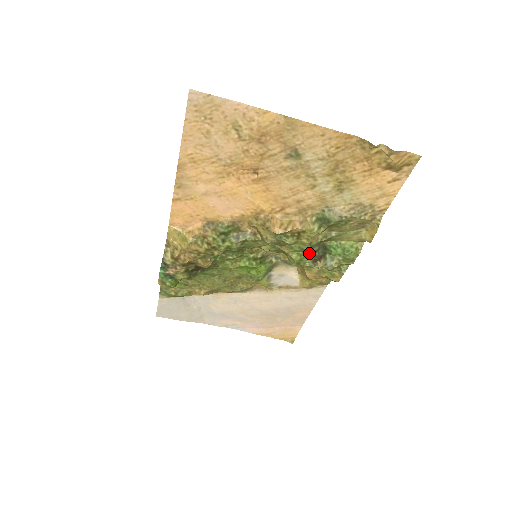
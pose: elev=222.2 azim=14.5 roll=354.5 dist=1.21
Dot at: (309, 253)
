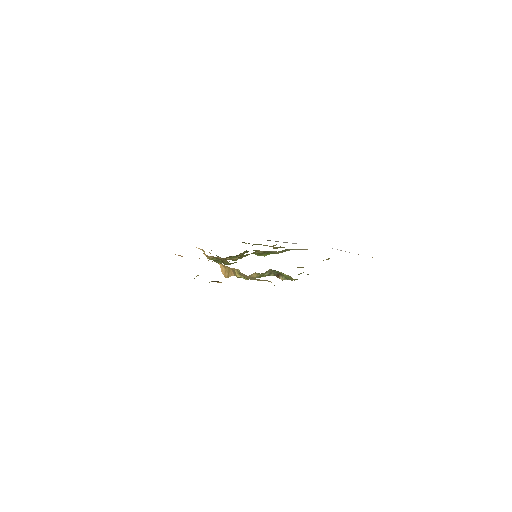
Dot at: (265, 275)
